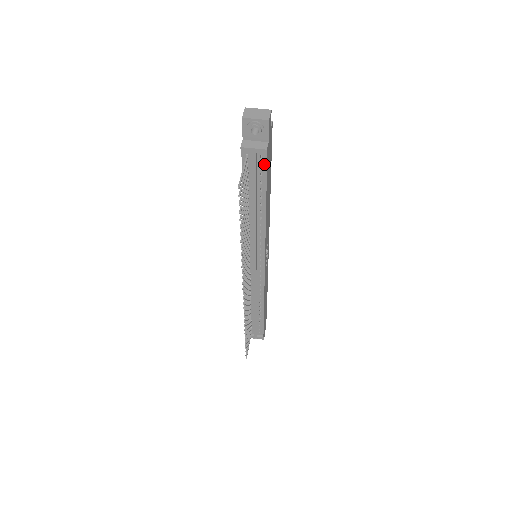
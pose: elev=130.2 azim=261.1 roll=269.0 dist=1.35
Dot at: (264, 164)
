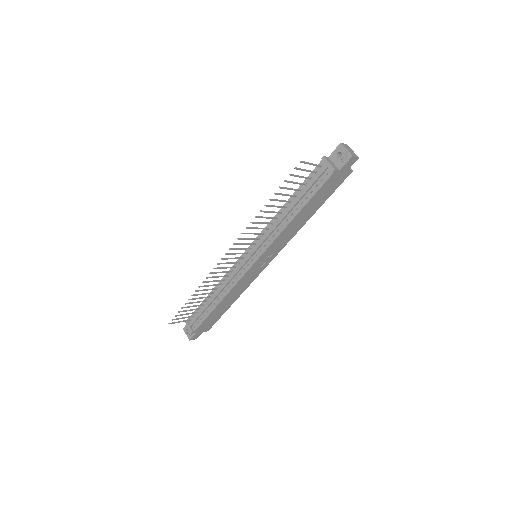
Dot at: (325, 180)
